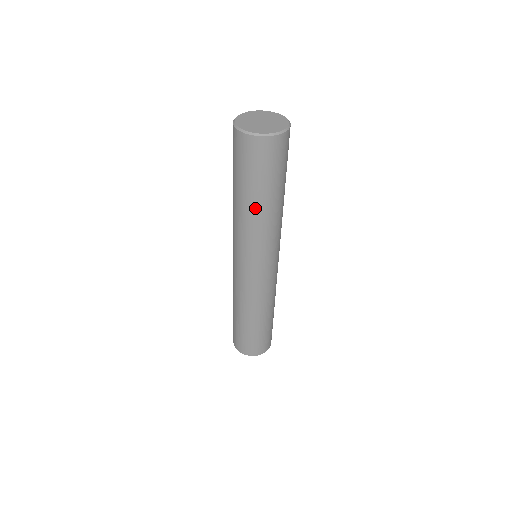
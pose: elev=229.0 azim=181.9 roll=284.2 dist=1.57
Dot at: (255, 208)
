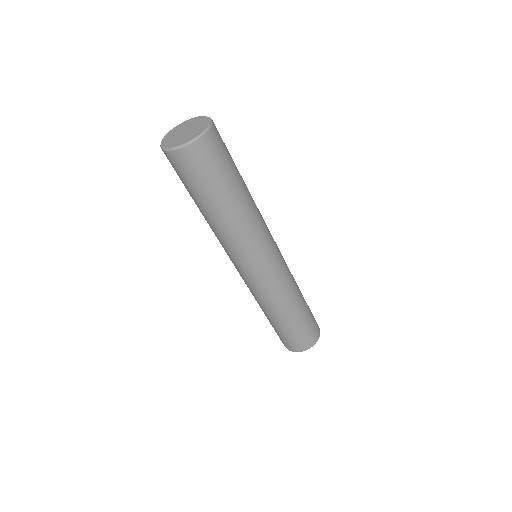
Dot at: (209, 215)
